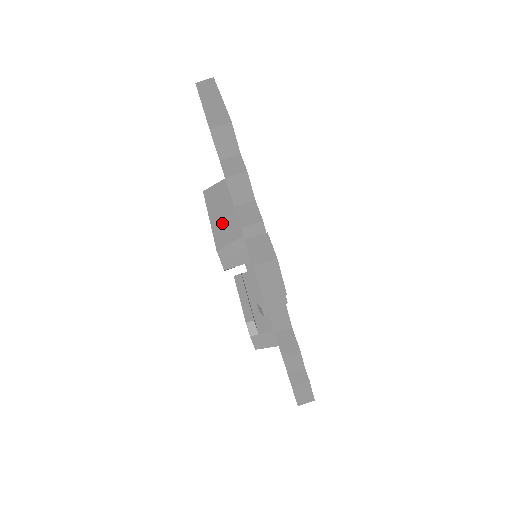
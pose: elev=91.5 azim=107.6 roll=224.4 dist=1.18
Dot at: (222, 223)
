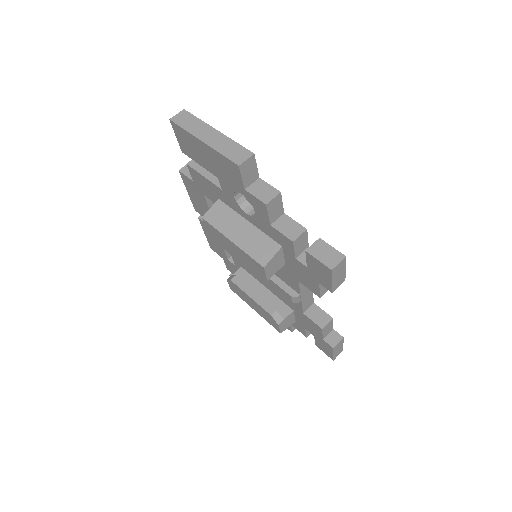
Dot at: (250, 241)
